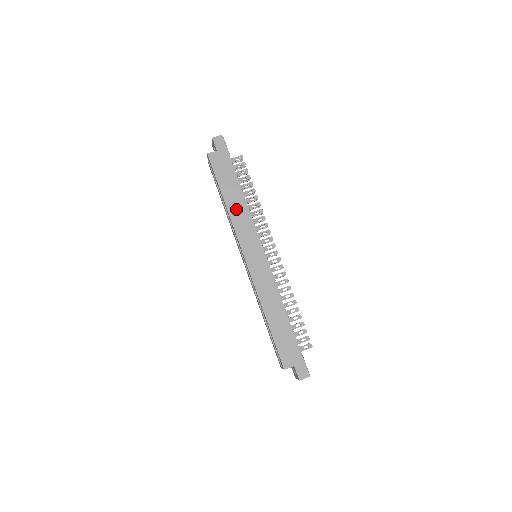
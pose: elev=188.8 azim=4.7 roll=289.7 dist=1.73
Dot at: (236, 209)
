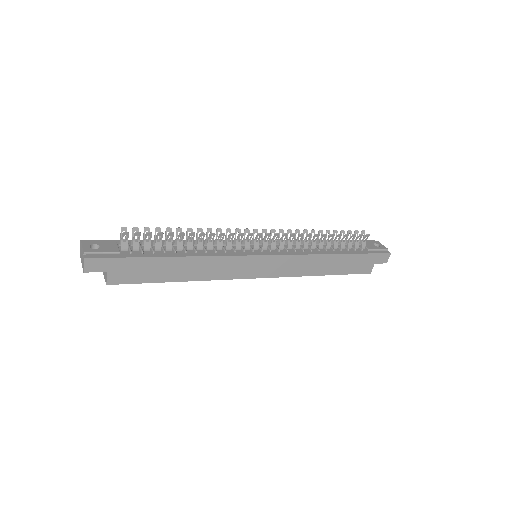
Dot at: (200, 271)
